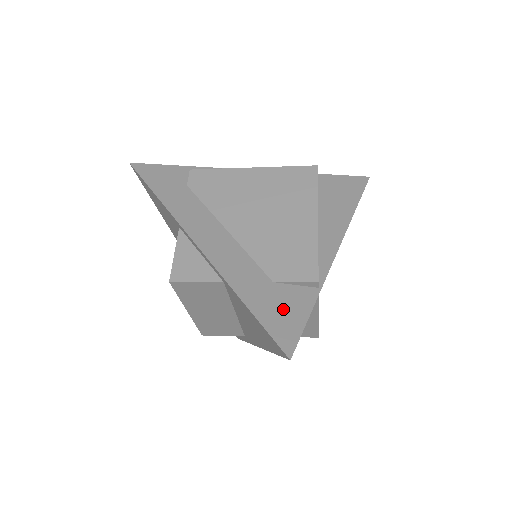
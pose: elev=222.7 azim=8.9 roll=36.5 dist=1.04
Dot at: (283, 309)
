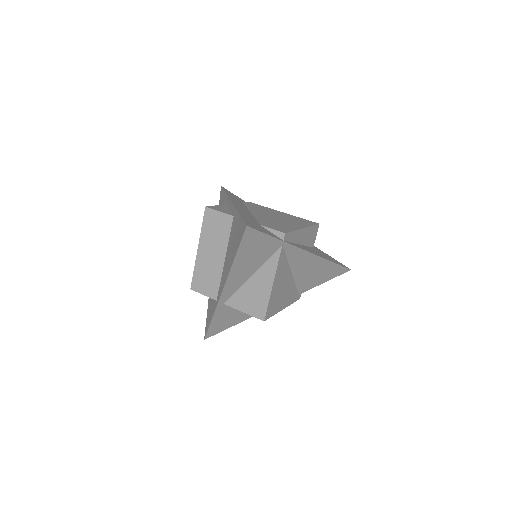
Dot at: (258, 226)
